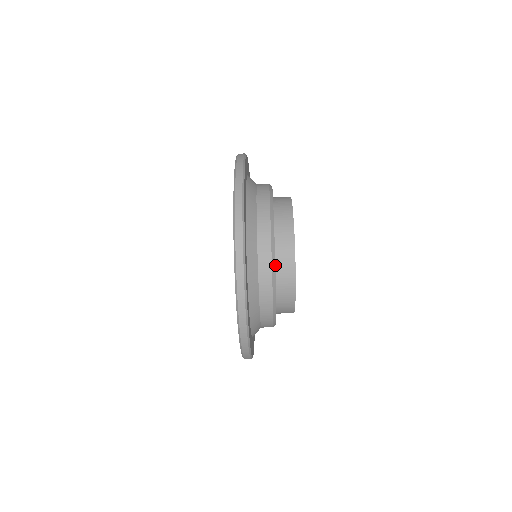
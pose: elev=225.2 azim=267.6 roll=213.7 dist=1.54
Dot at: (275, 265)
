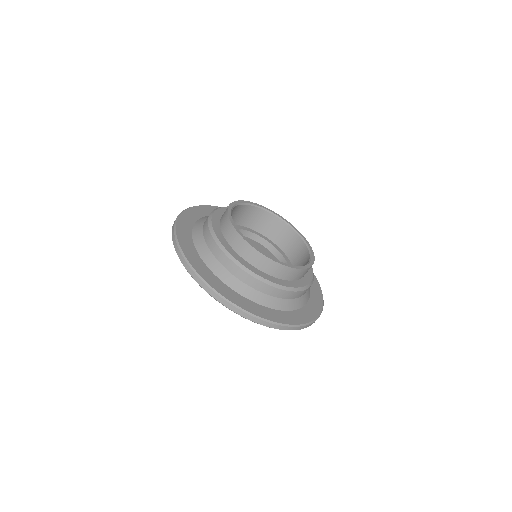
Dot at: (253, 266)
